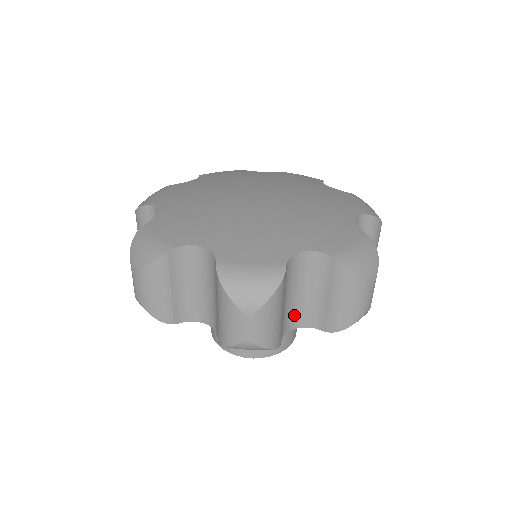
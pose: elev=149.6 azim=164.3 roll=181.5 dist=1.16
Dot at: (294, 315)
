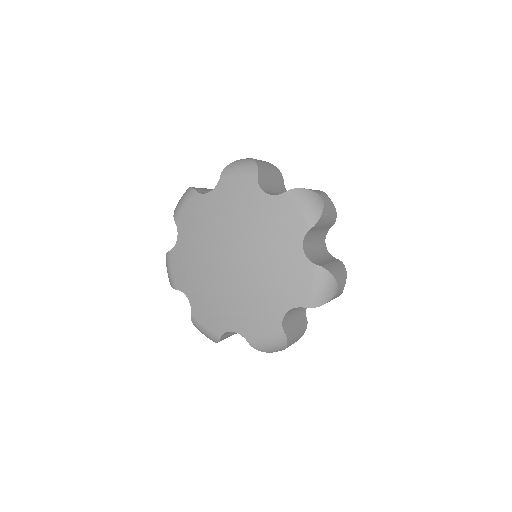
Dot at: occluded
